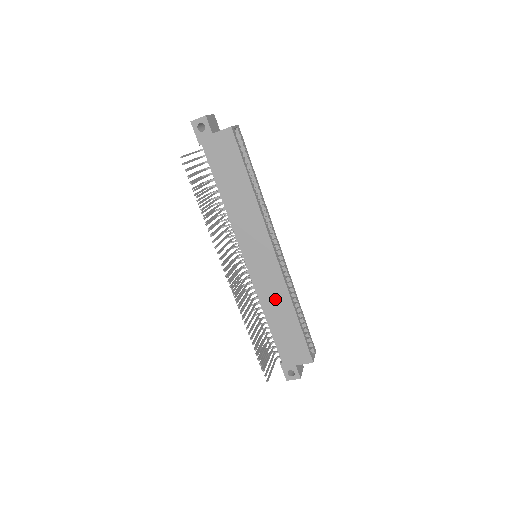
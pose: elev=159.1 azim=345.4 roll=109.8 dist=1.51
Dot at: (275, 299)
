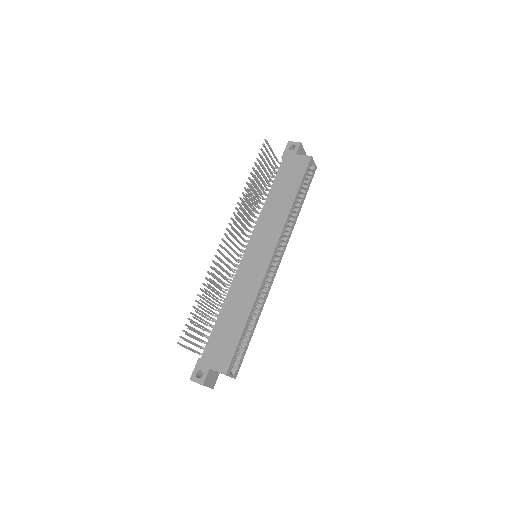
Dot at: (242, 295)
